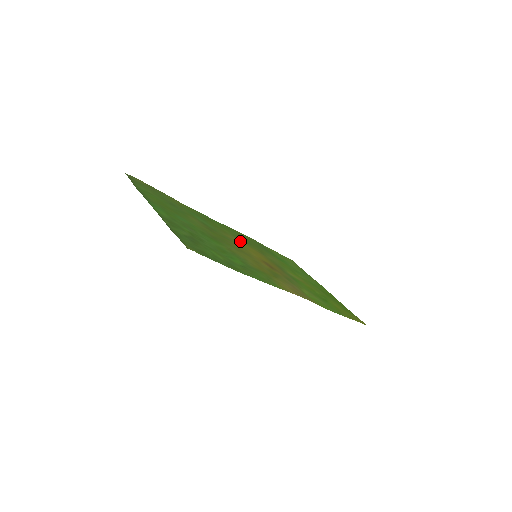
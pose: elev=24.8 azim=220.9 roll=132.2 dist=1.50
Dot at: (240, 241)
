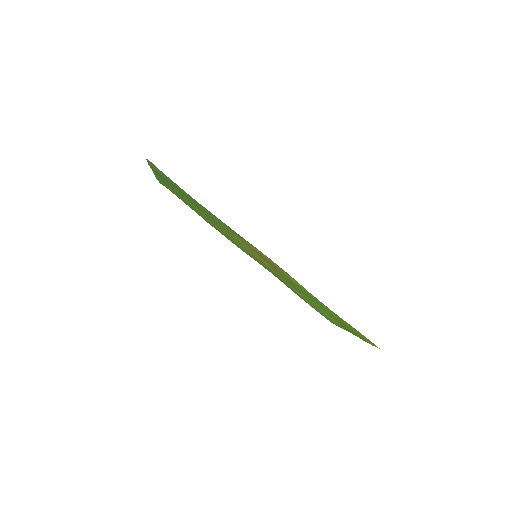
Dot at: (250, 253)
